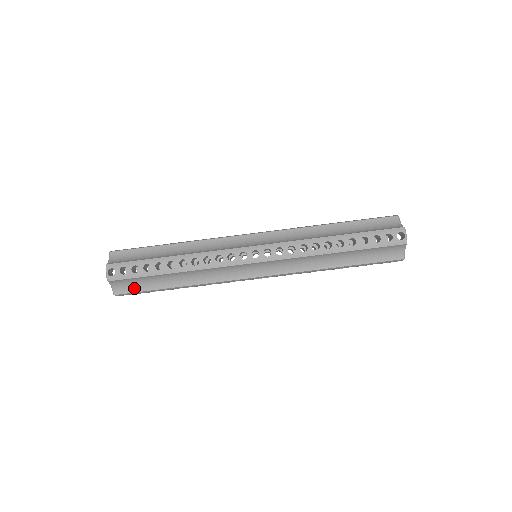
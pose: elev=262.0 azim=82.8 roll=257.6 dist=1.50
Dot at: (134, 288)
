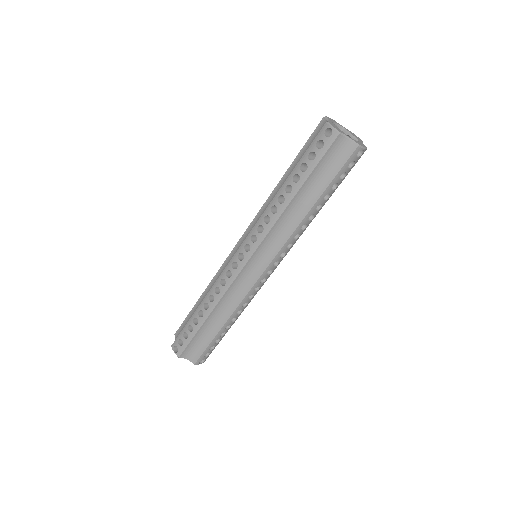
Dot at: (200, 350)
